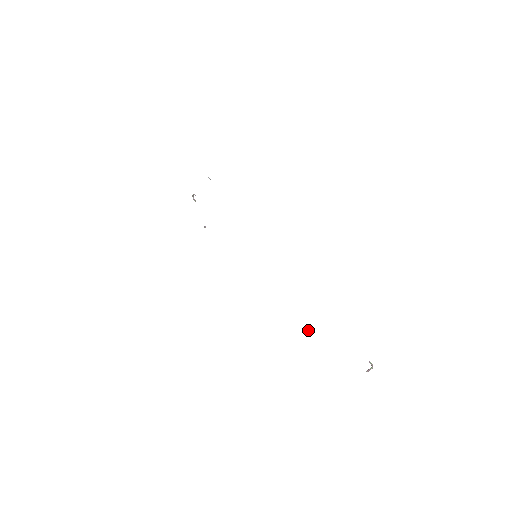
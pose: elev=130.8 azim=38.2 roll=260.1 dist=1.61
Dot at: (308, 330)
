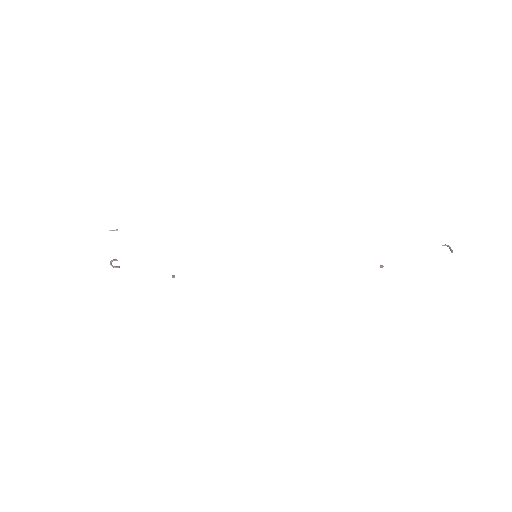
Dot at: (383, 266)
